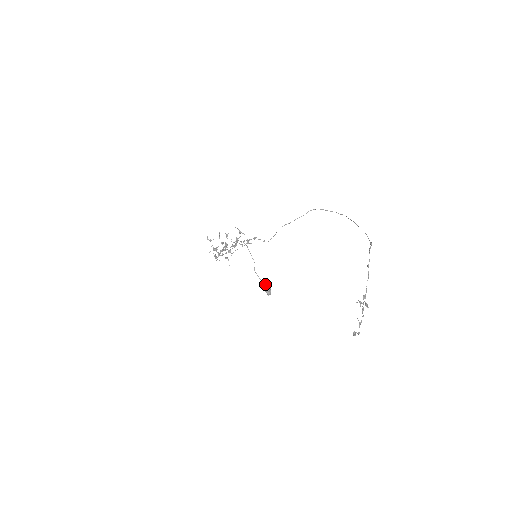
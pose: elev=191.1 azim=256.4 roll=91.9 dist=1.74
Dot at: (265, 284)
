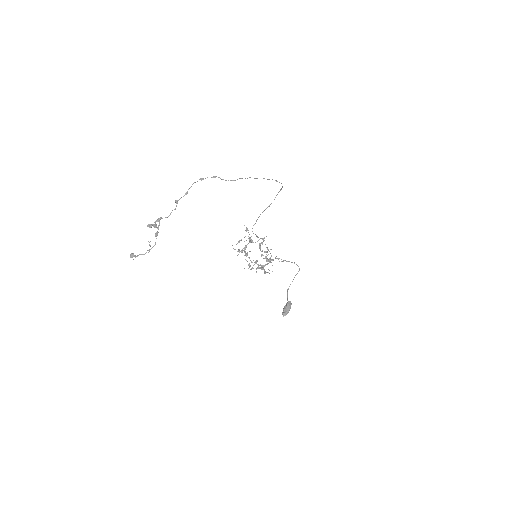
Dot at: (286, 304)
